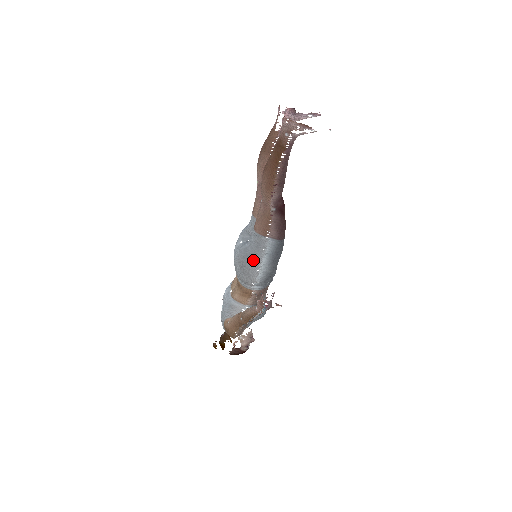
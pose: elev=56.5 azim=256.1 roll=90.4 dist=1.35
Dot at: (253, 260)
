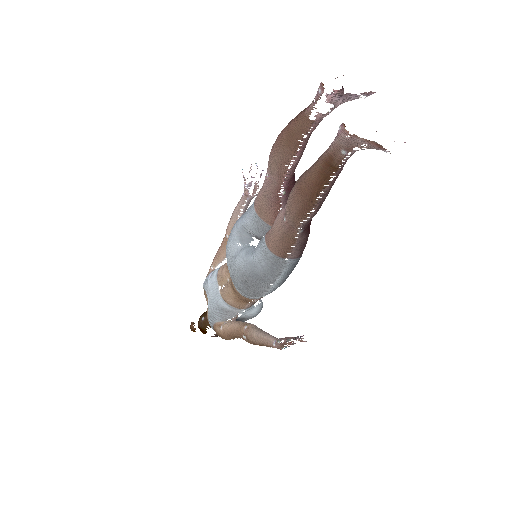
Dot at: (264, 280)
